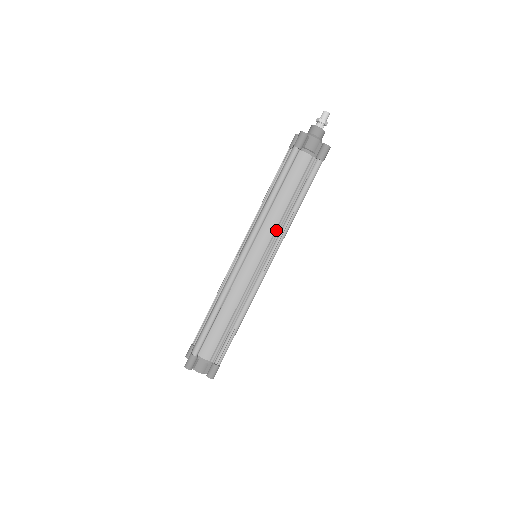
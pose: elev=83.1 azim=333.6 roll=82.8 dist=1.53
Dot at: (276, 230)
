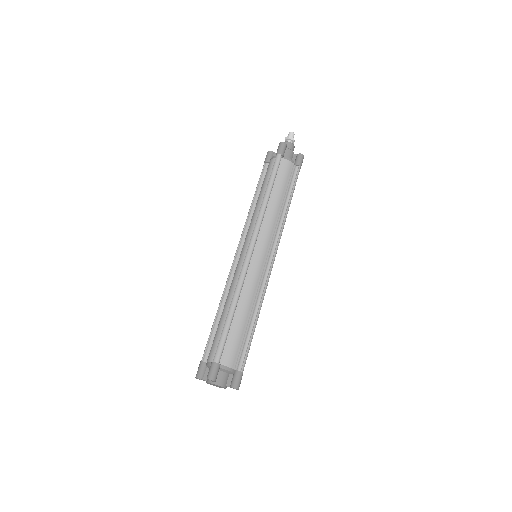
Dot at: (275, 225)
